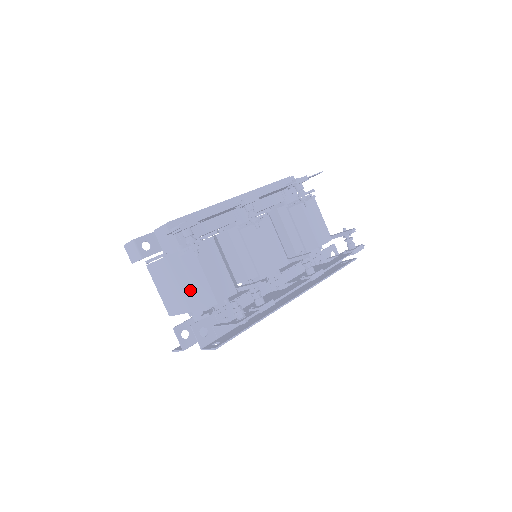
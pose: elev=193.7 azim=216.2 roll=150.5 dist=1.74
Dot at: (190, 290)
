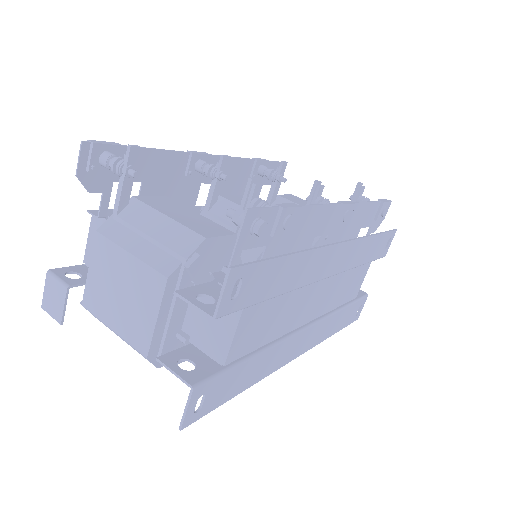
Dot at: (151, 249)
